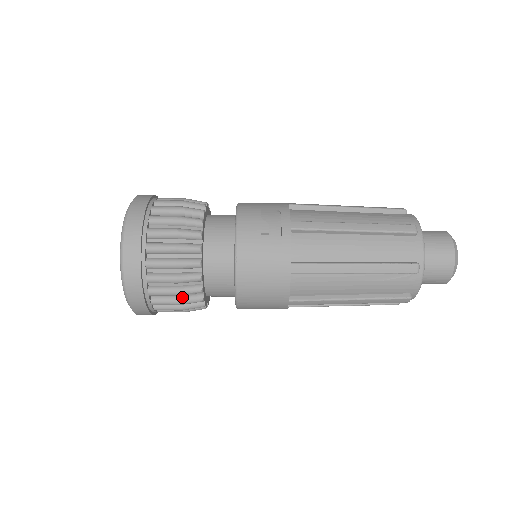
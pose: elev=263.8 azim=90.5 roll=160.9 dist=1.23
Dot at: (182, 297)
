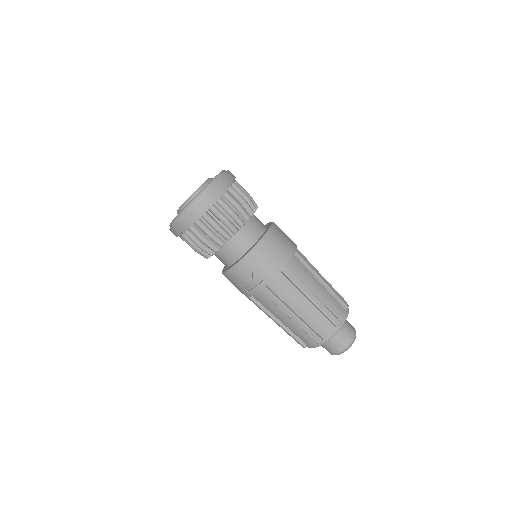
Dot at: occluded
